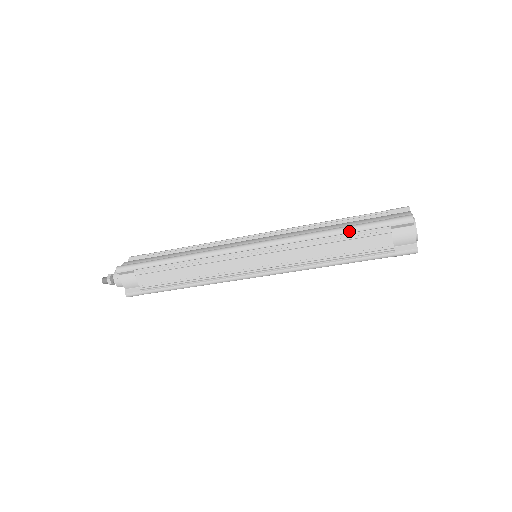
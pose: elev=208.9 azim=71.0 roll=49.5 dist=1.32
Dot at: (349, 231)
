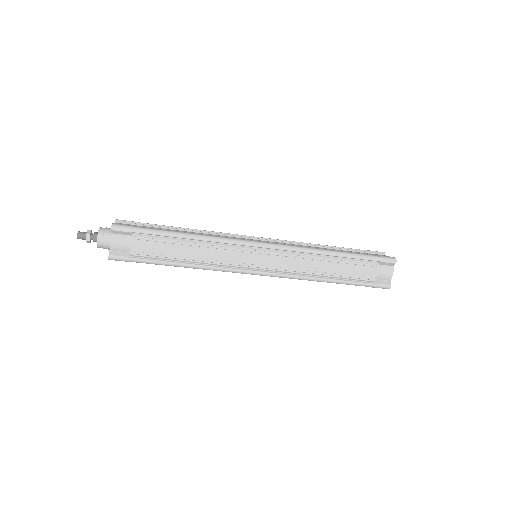
Dot at: (349, 256)
